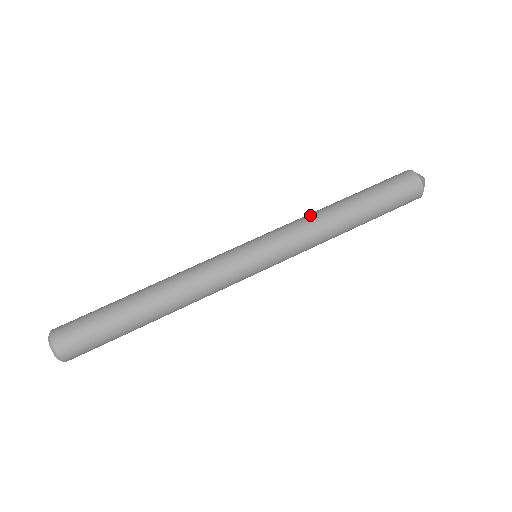
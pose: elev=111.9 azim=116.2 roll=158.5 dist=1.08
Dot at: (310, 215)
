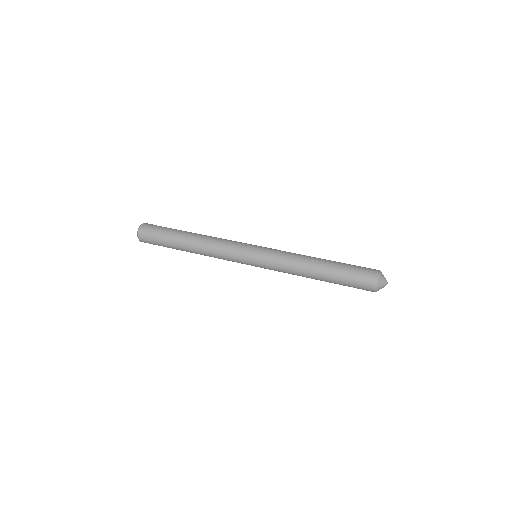
Dot at: (298, 254)
